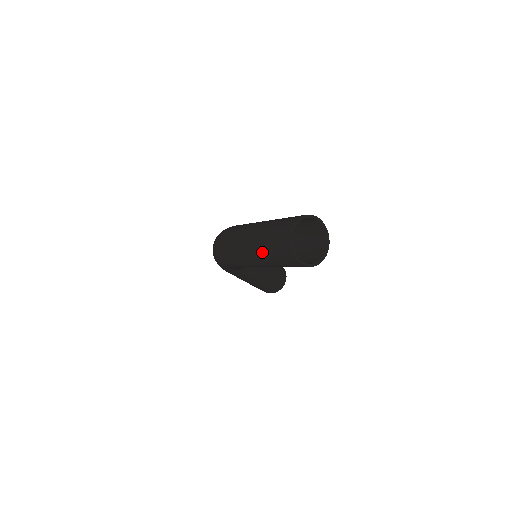
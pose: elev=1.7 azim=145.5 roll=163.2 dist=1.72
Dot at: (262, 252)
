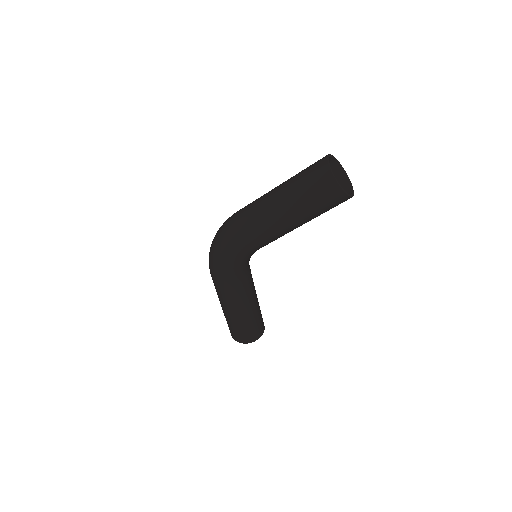
Dot at: (292, 195)
